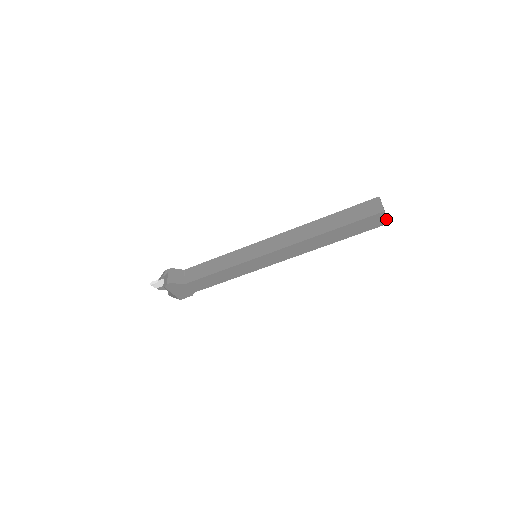
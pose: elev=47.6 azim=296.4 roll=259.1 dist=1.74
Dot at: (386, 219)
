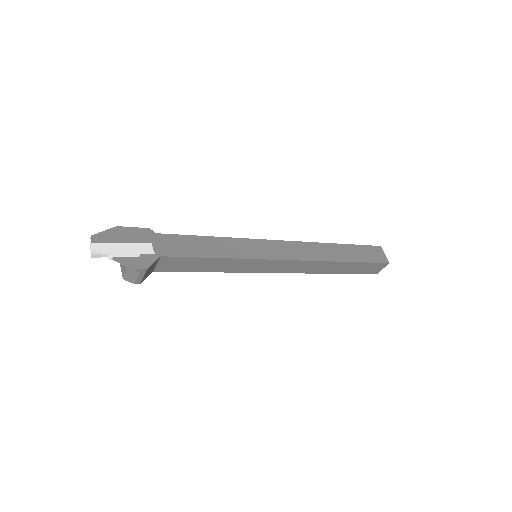
Dot at: occluded
